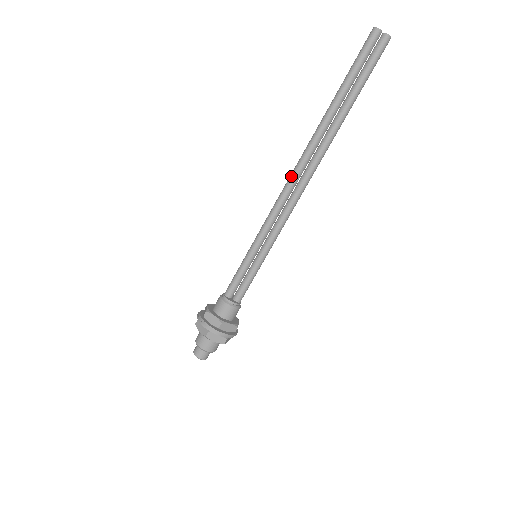
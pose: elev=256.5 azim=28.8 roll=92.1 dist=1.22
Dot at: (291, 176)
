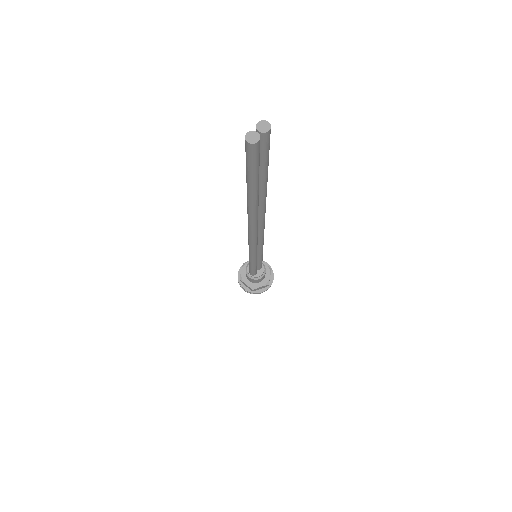
Dot at: (252, 235)
